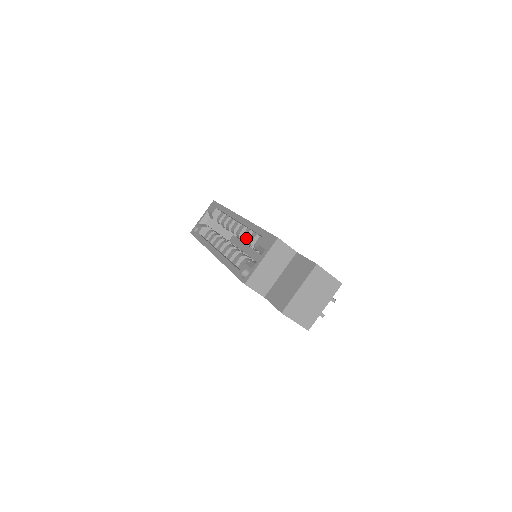
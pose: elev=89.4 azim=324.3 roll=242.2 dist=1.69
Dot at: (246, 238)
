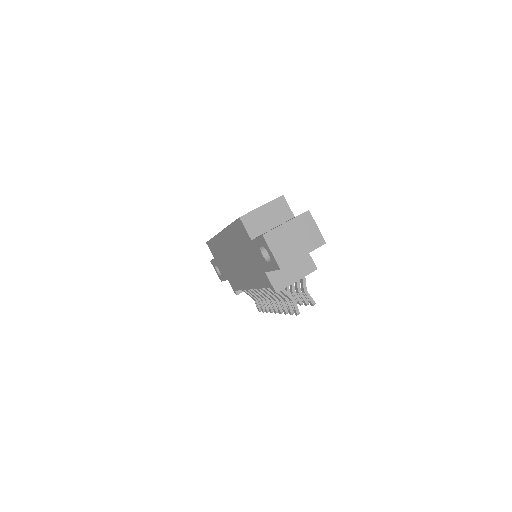
Dot at: occluded
